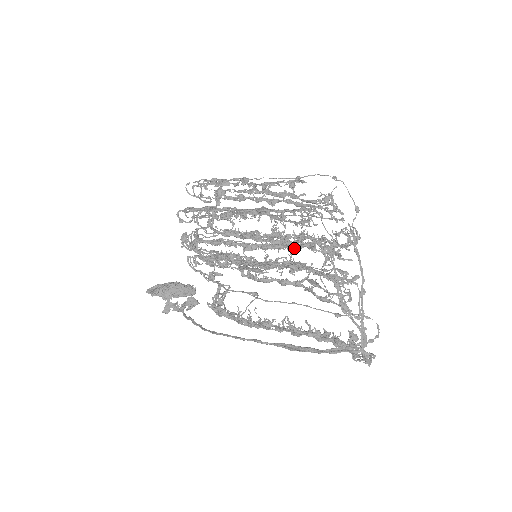
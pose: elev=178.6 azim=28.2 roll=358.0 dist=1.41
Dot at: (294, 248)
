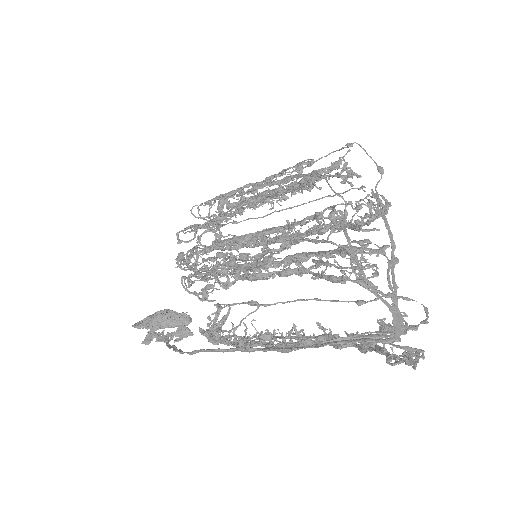
Dot at: (295, 225)
